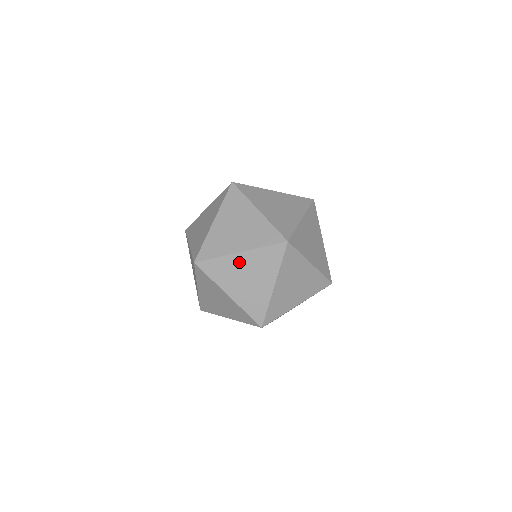
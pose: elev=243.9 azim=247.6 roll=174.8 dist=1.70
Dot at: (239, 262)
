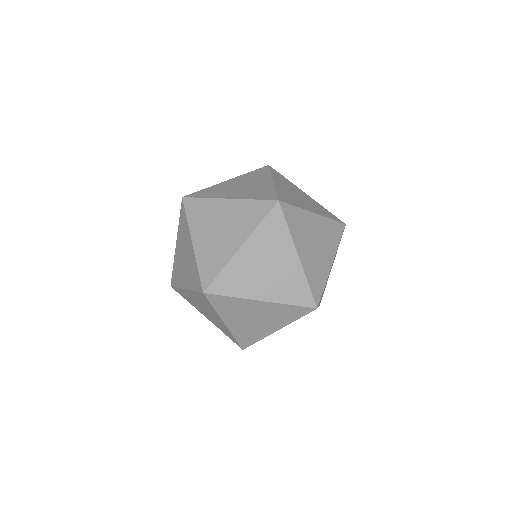
Dot at: (247, 258)
